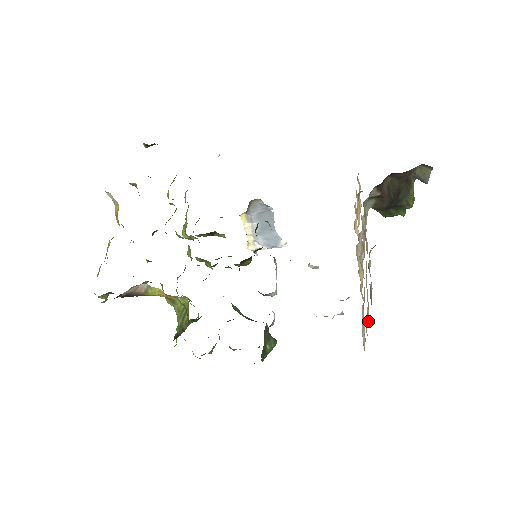
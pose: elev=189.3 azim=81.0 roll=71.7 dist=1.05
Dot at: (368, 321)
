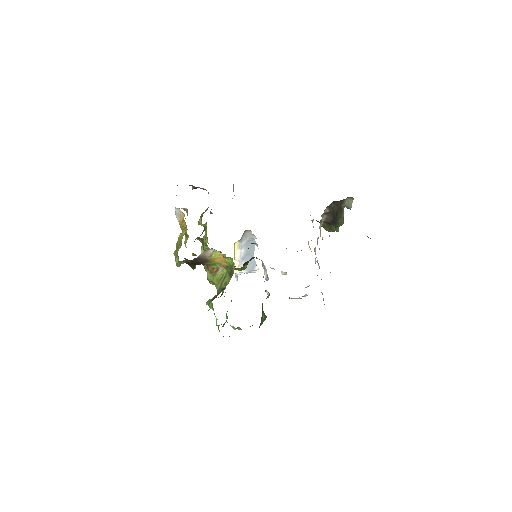
Dot at: occluded
